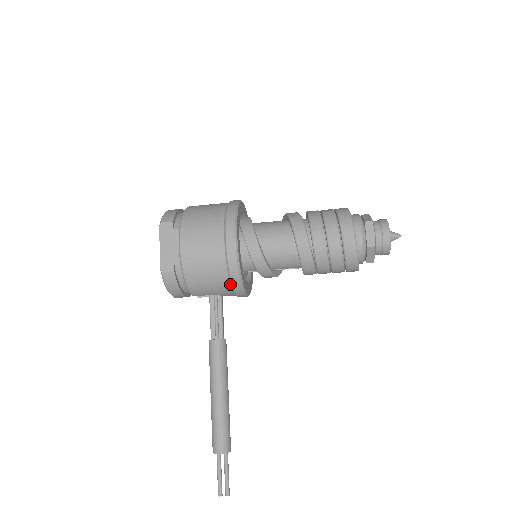
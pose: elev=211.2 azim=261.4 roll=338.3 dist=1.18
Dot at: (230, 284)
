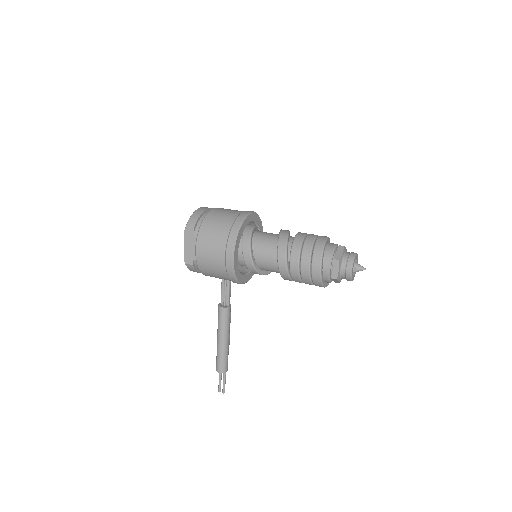
Dot at: (231, 280)
